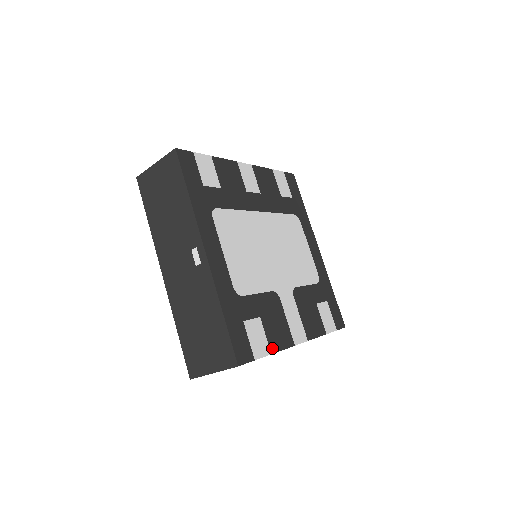
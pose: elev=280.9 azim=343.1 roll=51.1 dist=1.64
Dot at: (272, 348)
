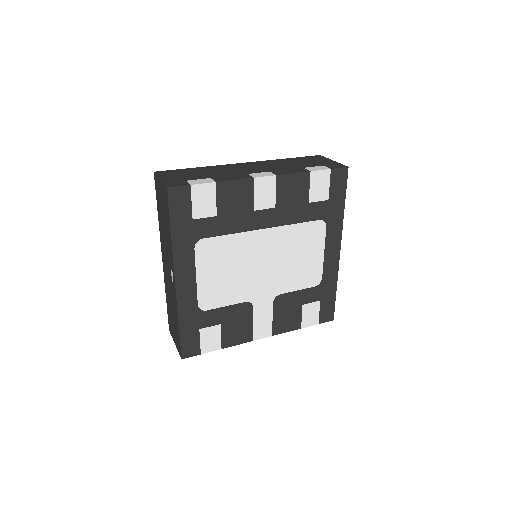
Dot at: (224, 345)
